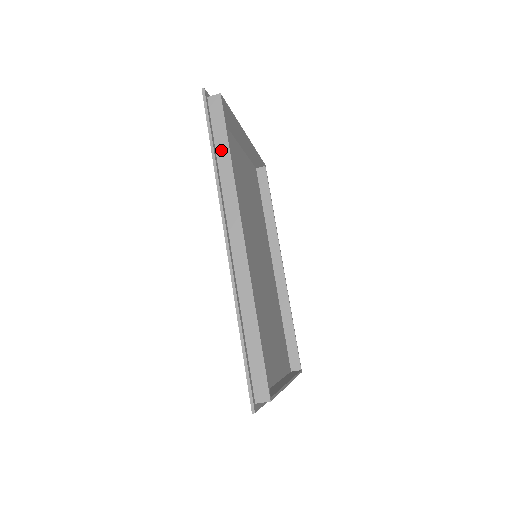
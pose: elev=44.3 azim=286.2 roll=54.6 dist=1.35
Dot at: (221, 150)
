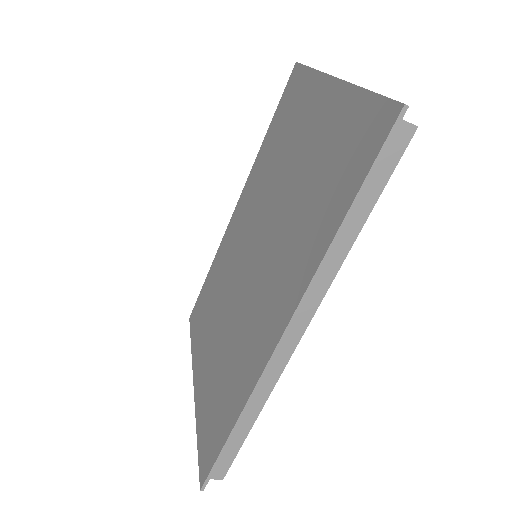
Dot at: (354, 216)
